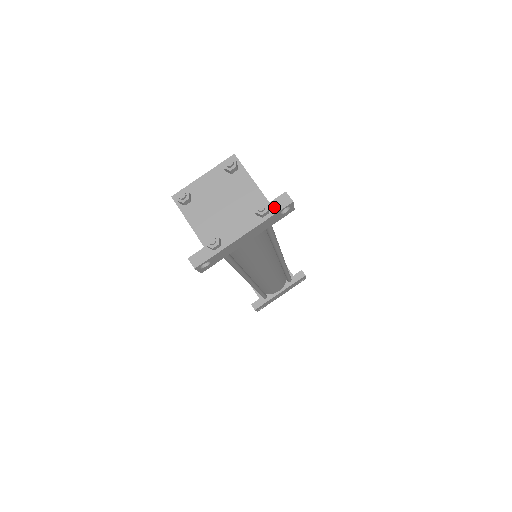
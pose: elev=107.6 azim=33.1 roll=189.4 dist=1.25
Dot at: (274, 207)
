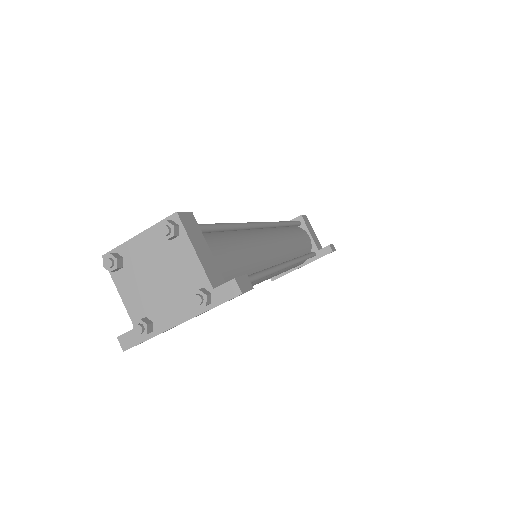
Dot at: (218, 296)
